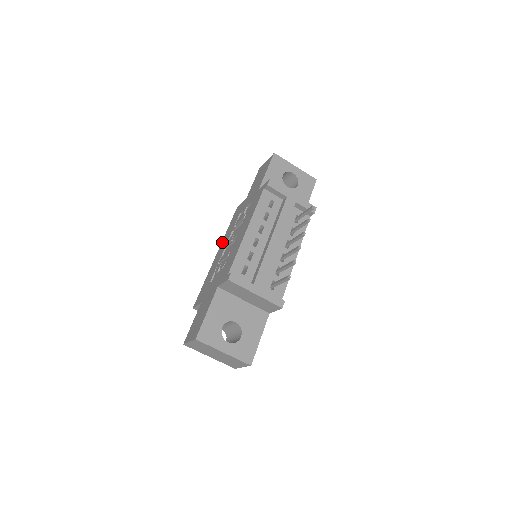
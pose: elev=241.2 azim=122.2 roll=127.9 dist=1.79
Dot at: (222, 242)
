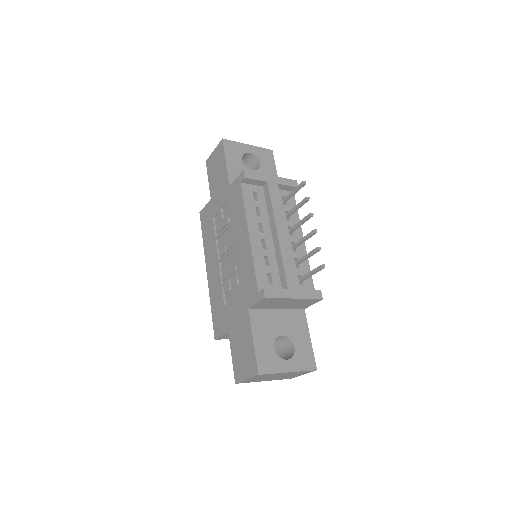
Dot at: (206, 256)
